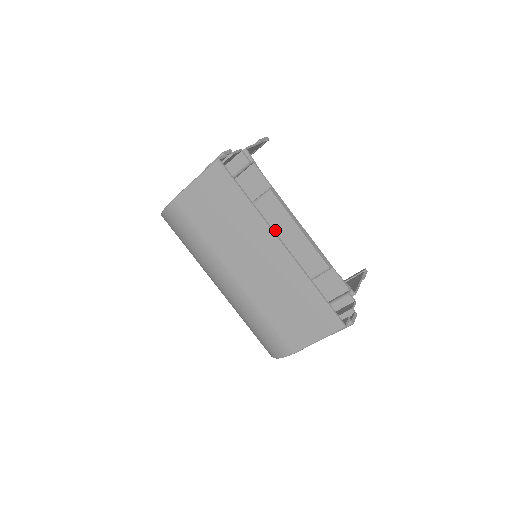
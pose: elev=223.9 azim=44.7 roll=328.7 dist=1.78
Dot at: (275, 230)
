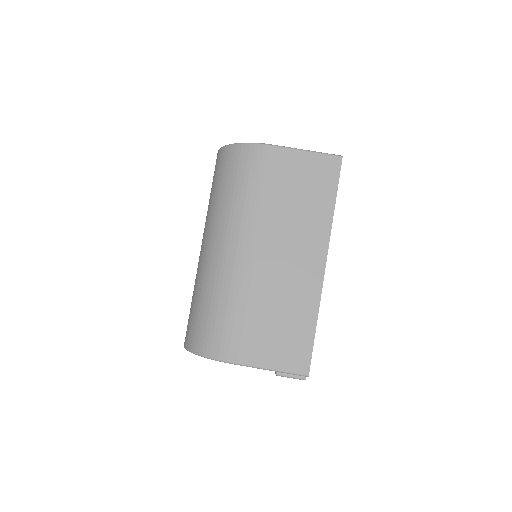
Dot at: occluded
